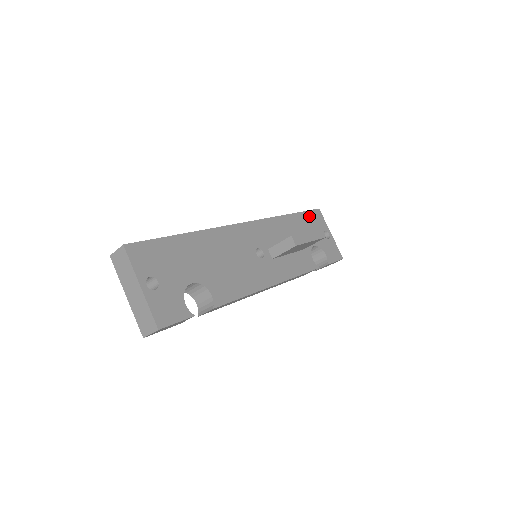
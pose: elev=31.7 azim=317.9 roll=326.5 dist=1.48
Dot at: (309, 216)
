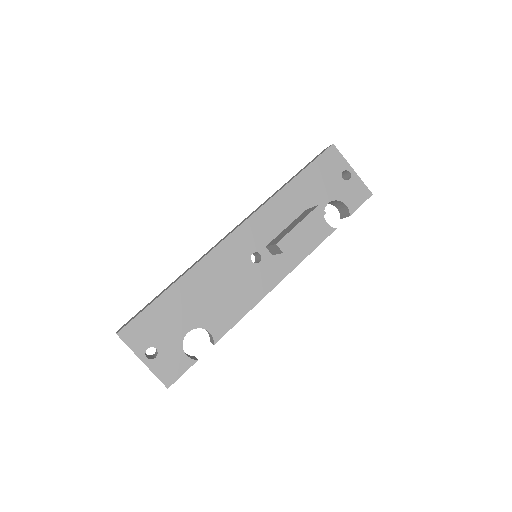
Dot at: (318, 166)
